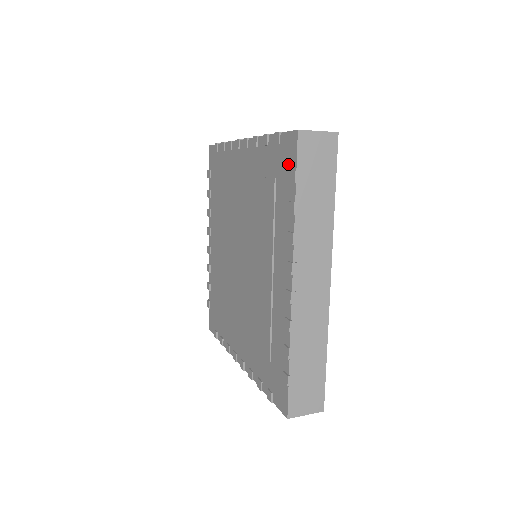
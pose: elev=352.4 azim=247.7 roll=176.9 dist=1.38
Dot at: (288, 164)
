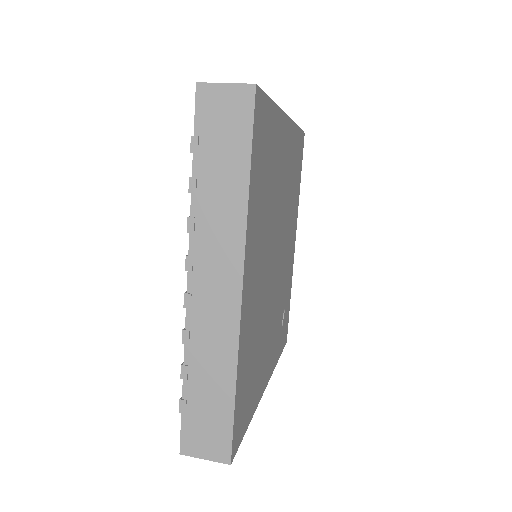
Dot at: occluded
